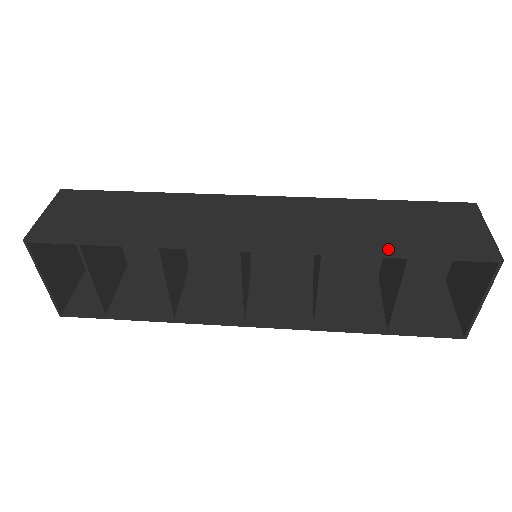
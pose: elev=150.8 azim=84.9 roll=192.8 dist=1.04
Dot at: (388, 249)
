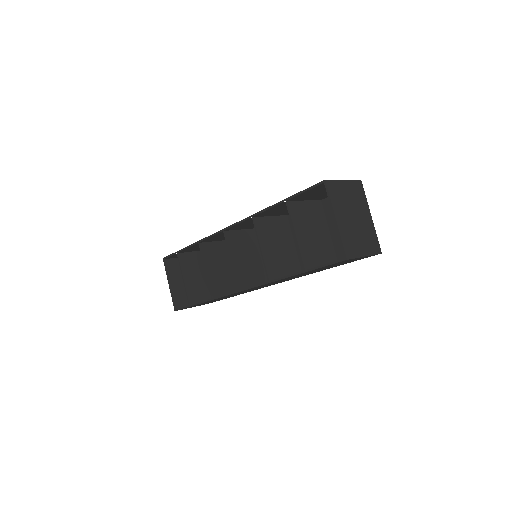
Dot at: occluded
